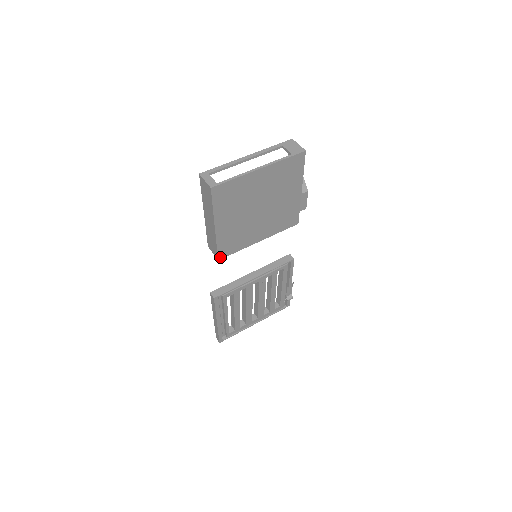
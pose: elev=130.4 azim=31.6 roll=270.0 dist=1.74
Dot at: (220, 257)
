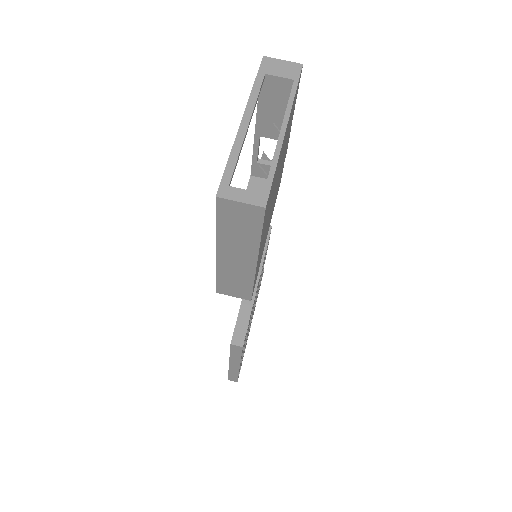
Dot at: (252, 295)
